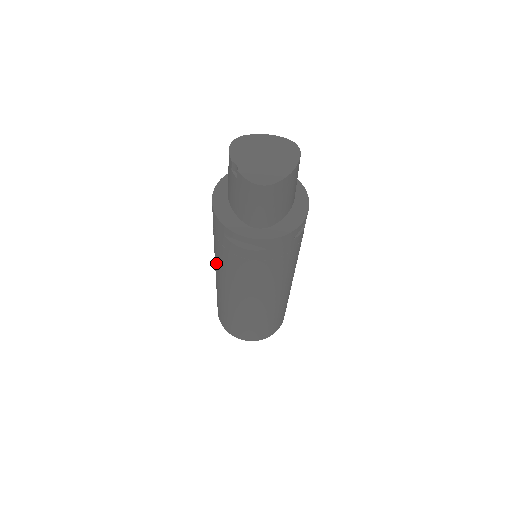
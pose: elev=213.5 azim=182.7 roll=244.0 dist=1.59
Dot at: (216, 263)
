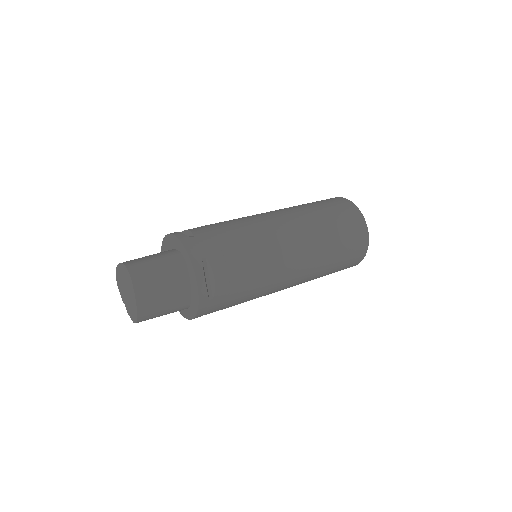
Dot at: occluded
